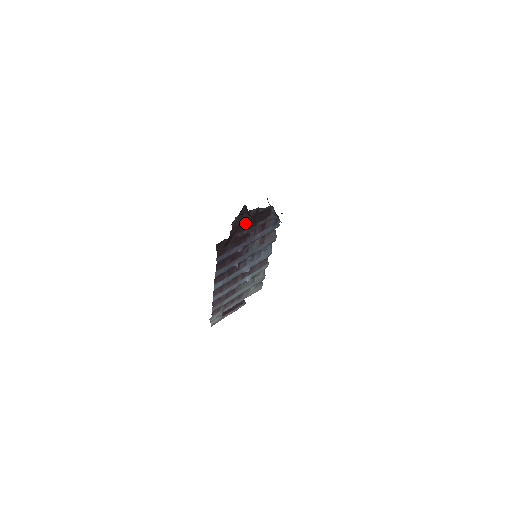
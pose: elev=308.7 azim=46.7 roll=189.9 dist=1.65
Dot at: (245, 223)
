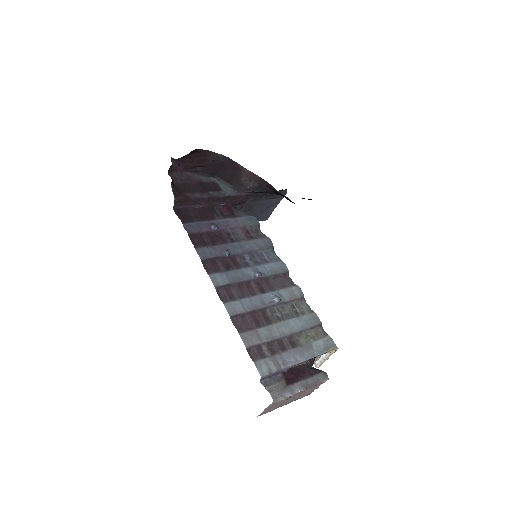
Dot at: (192, 188)
